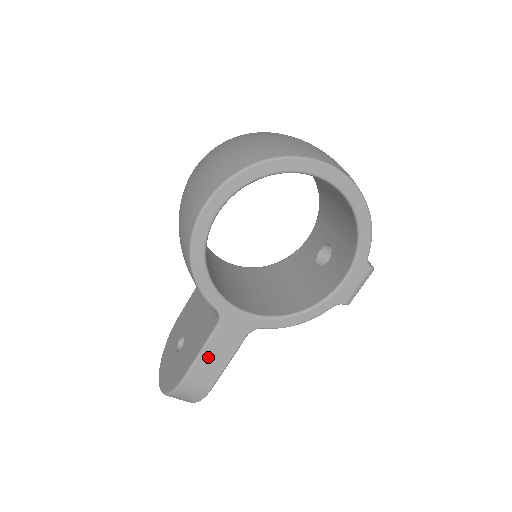
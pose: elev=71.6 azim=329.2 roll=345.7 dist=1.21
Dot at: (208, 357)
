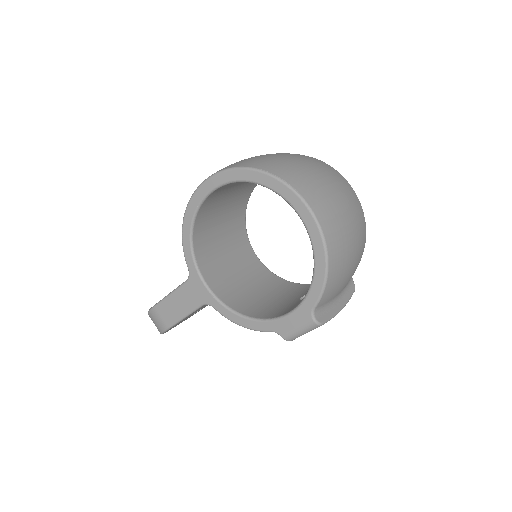
Dot at: (173, 302)
